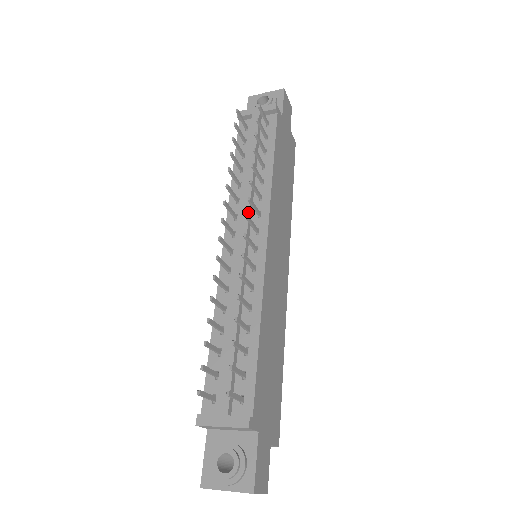
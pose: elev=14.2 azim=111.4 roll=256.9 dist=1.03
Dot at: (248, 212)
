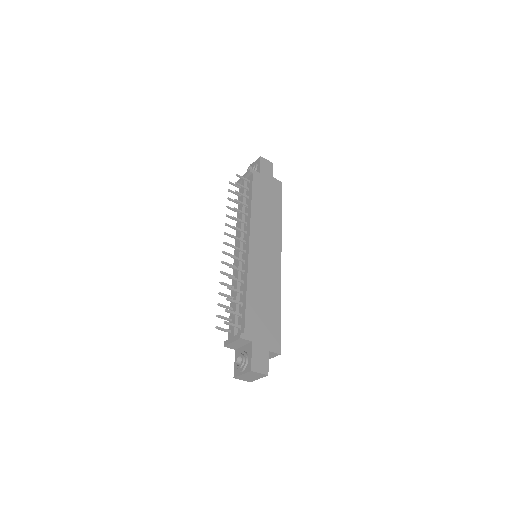
Dot at: (240, 234)
